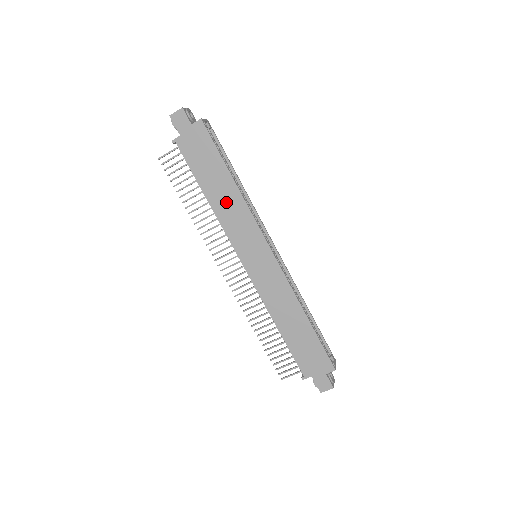
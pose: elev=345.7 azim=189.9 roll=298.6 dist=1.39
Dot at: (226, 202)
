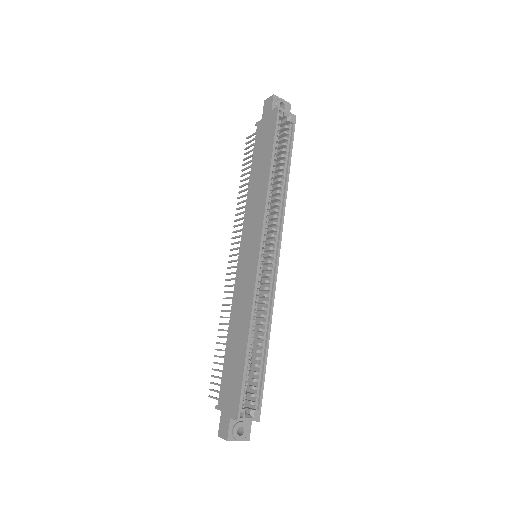
Dot at: (257, 189)
